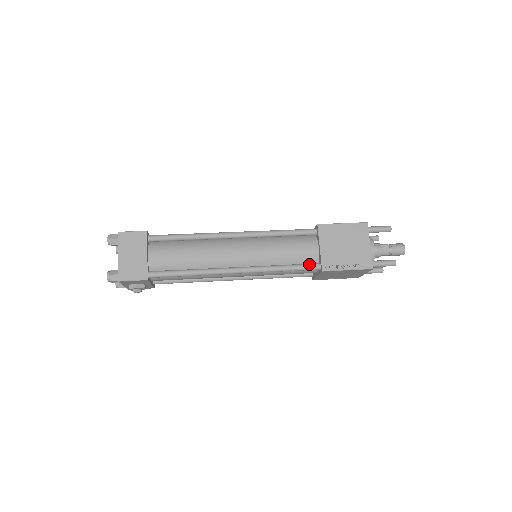
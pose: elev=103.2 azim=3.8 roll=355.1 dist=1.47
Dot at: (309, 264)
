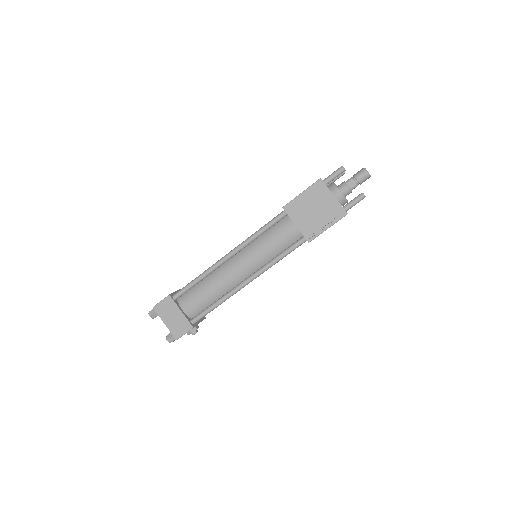
Dot at: (296, 243)
